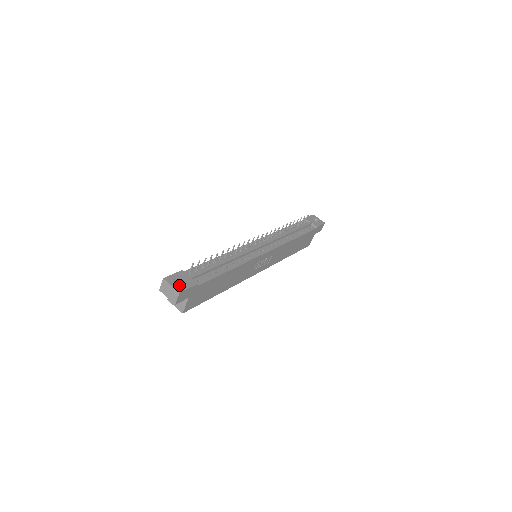
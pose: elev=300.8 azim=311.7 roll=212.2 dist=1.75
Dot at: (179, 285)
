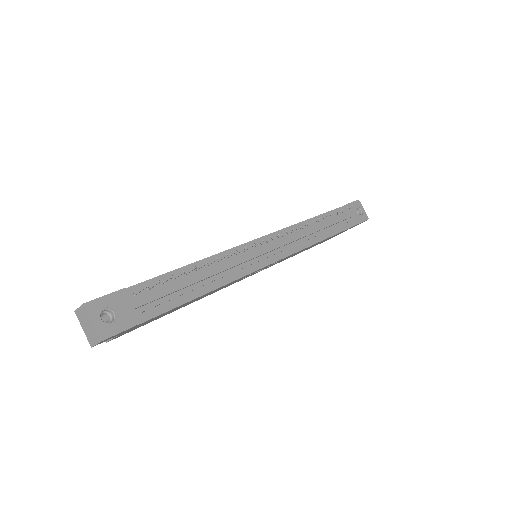
Dot at: occluded
